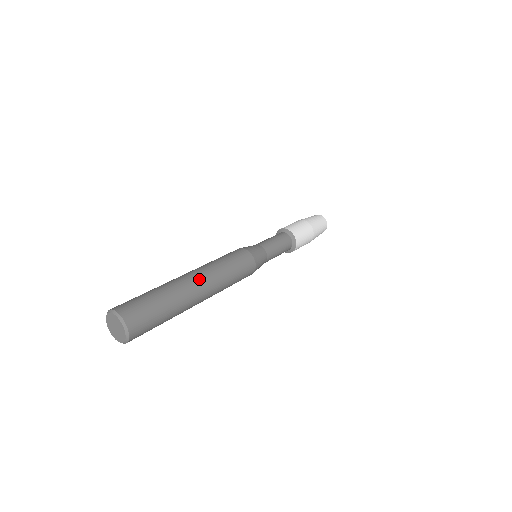
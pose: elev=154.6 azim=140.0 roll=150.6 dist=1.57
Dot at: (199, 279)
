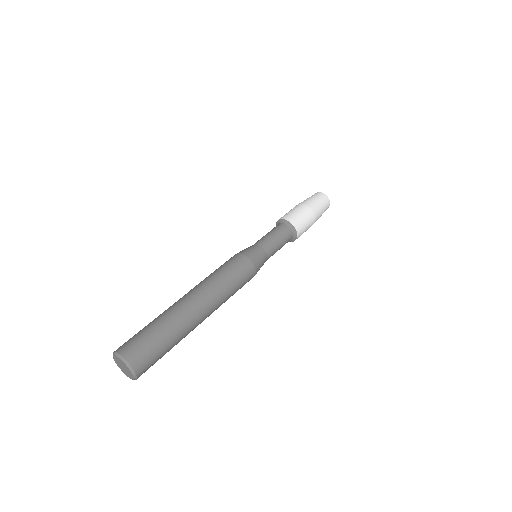
Dot at: (193, 297)
